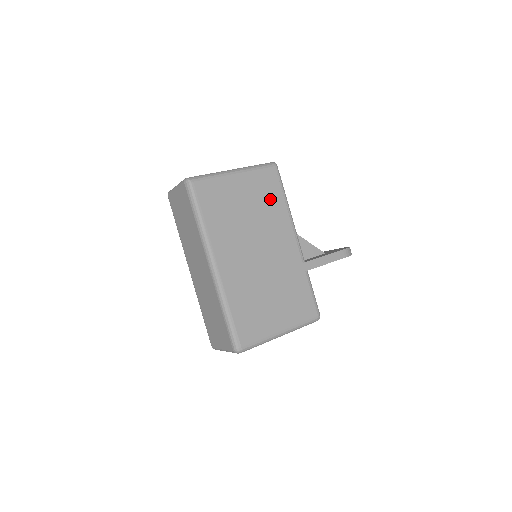
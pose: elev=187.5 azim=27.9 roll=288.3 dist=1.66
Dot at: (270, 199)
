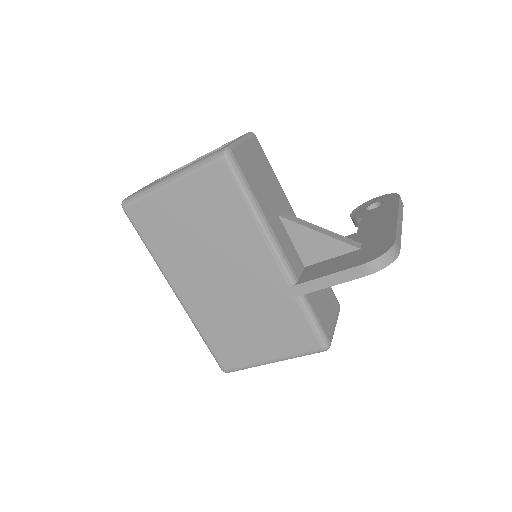
Dot at: (225, 209)
